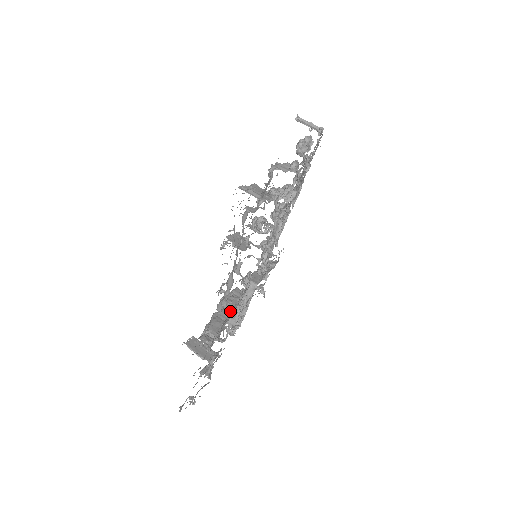
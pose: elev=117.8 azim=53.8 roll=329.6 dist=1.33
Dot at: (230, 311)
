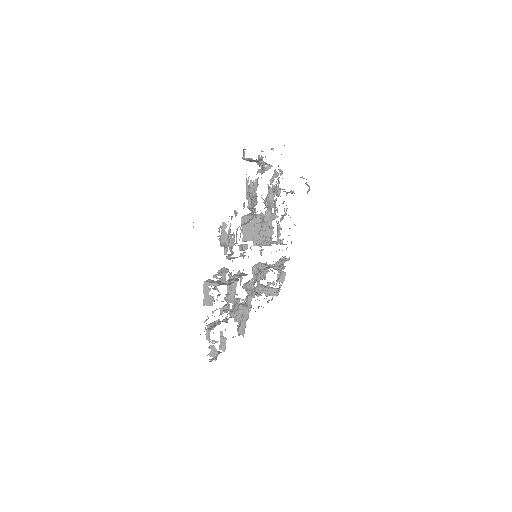
Dot at: occluded
